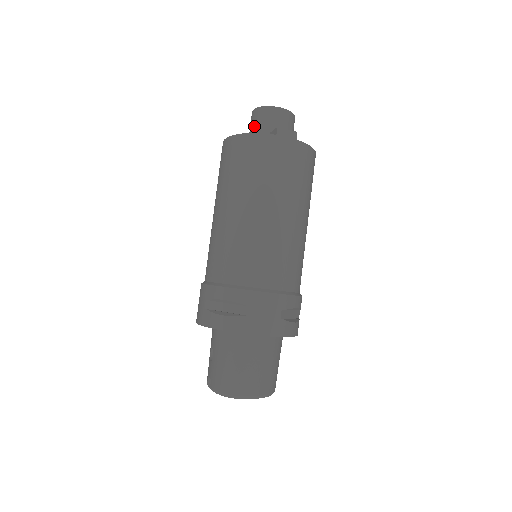
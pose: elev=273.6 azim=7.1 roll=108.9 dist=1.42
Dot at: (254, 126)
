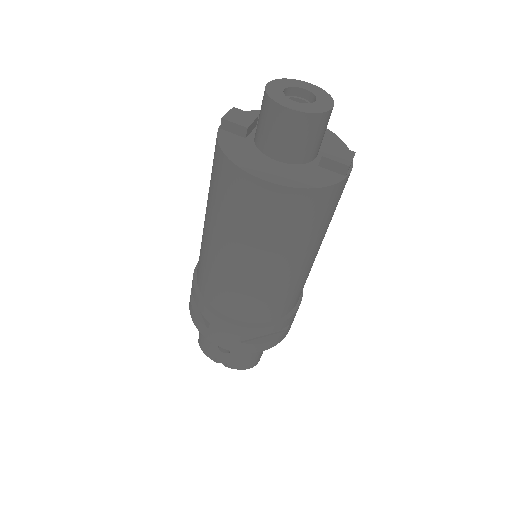
Dot at: (294, 140)
